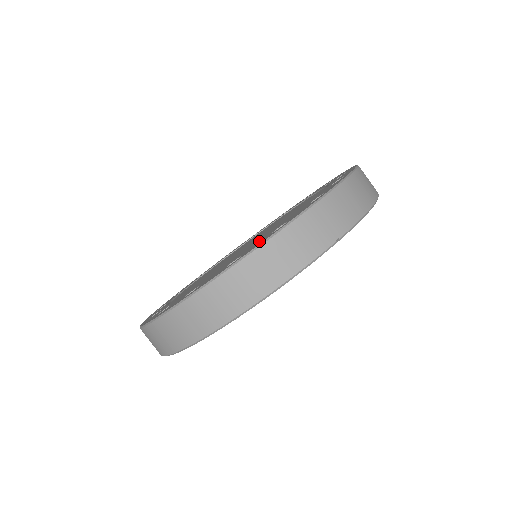
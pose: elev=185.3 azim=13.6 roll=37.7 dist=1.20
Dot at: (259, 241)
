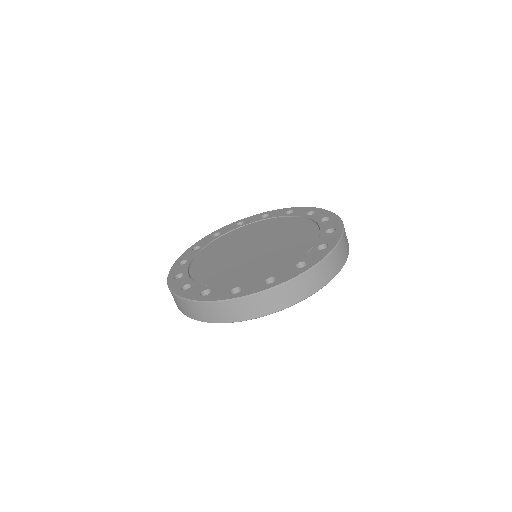
Dot at: (307, 253)
